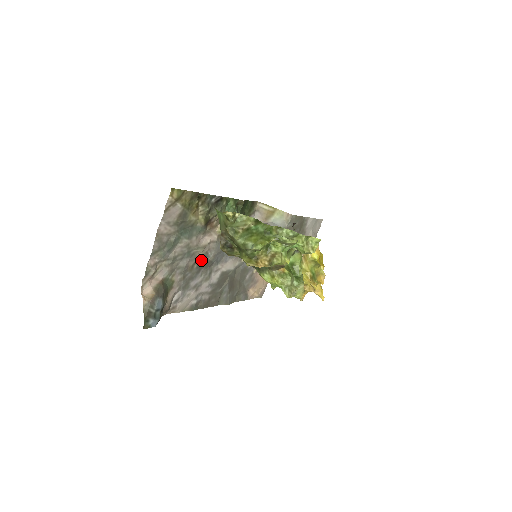
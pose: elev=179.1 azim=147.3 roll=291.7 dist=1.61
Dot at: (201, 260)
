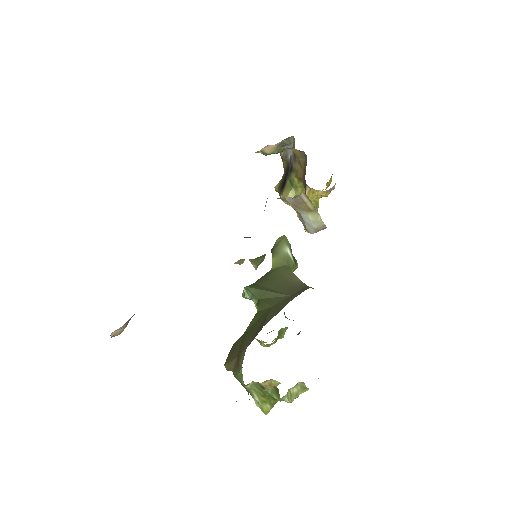
Dot at: occluded
